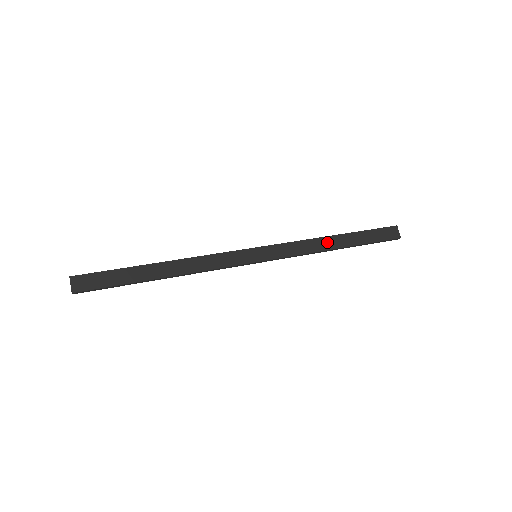
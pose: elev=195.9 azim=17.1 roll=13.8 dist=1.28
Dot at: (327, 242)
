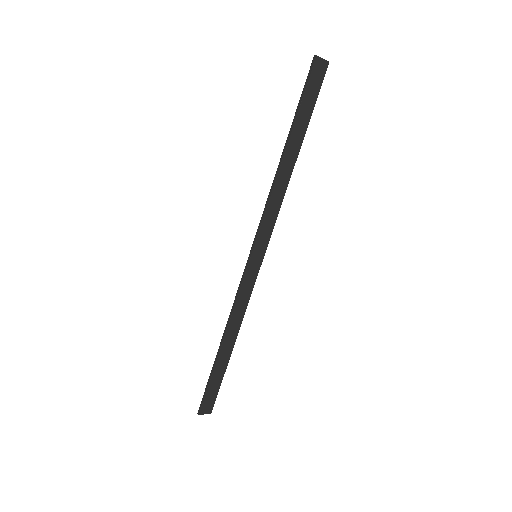
Dot at: (285, 171)
